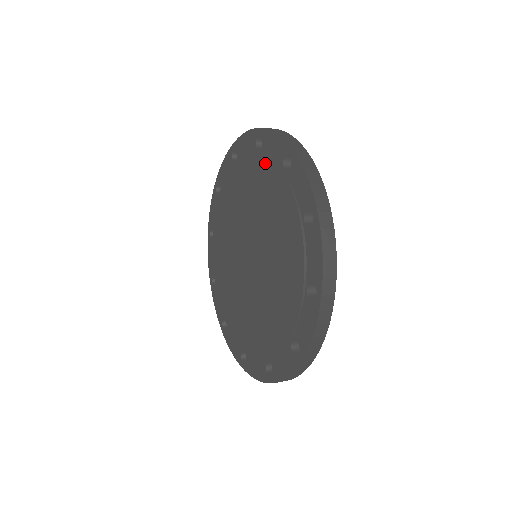
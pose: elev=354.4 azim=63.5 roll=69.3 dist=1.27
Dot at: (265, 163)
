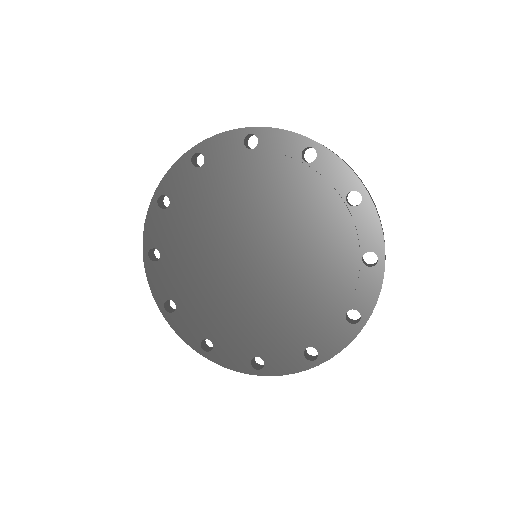
Dot at: (348, 228)
